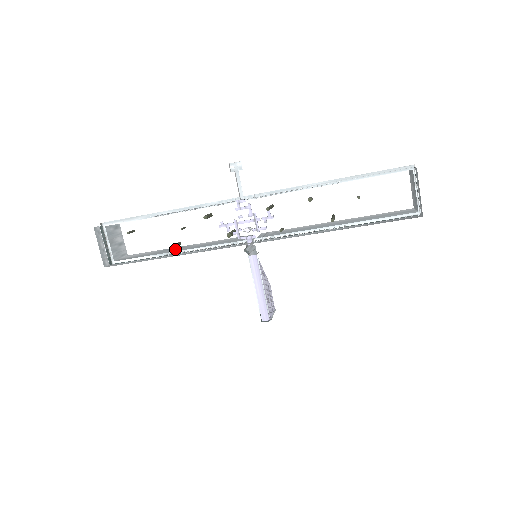
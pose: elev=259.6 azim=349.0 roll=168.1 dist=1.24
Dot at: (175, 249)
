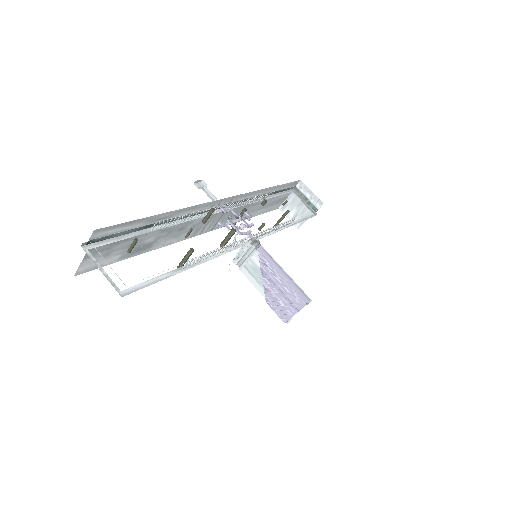
Dot at: occluded
